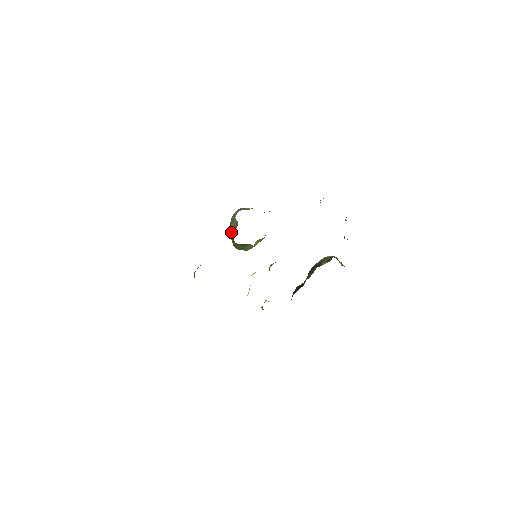
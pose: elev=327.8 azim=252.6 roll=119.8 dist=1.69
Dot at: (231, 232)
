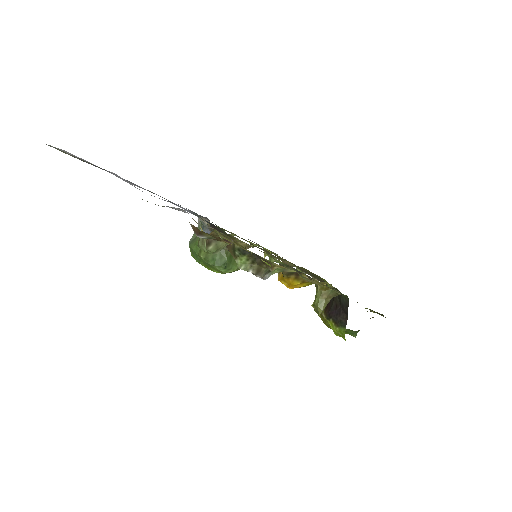
Dot at: occluded
